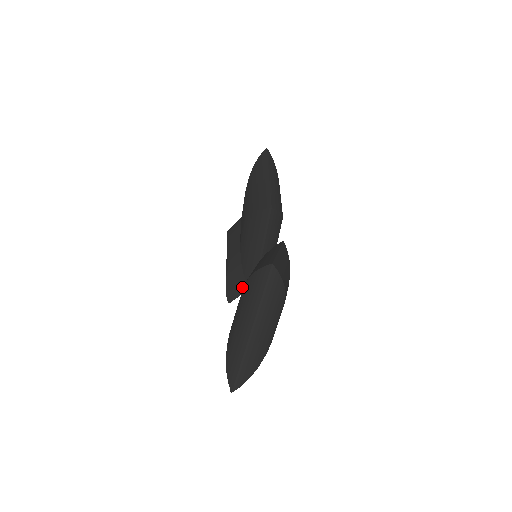
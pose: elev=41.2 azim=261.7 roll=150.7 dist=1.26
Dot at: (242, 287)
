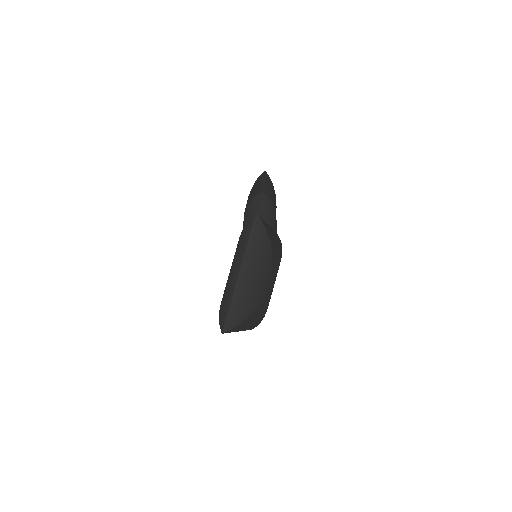
Dot at: occluded
